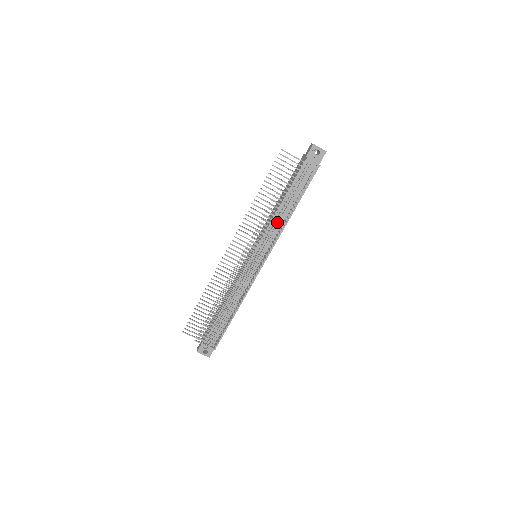
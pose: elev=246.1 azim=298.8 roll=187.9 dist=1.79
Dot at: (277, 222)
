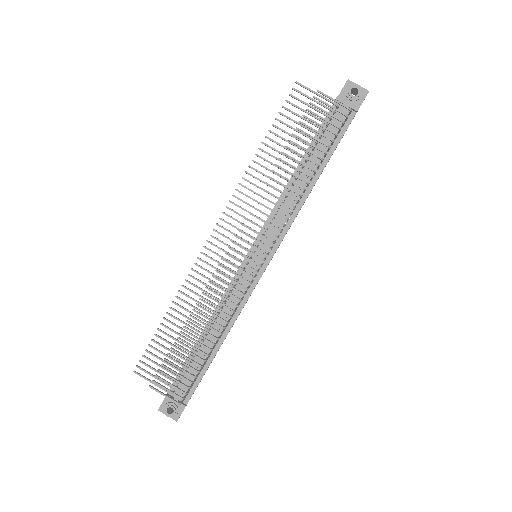
Dot at: (287, 194)
